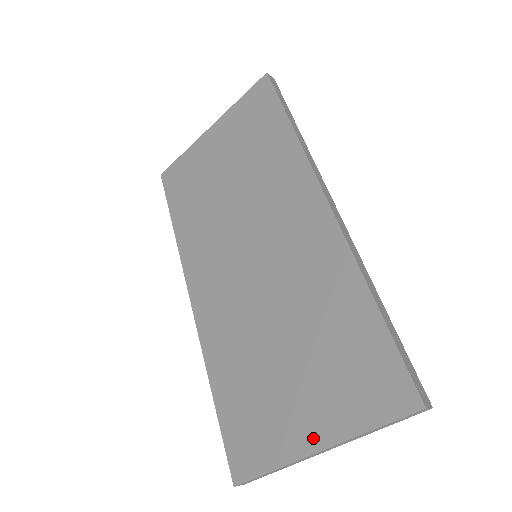
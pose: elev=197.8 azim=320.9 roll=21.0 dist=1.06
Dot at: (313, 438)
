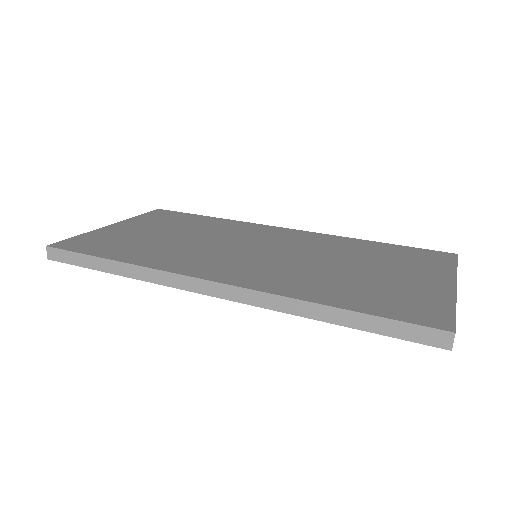
Dot at: (443, 282)
